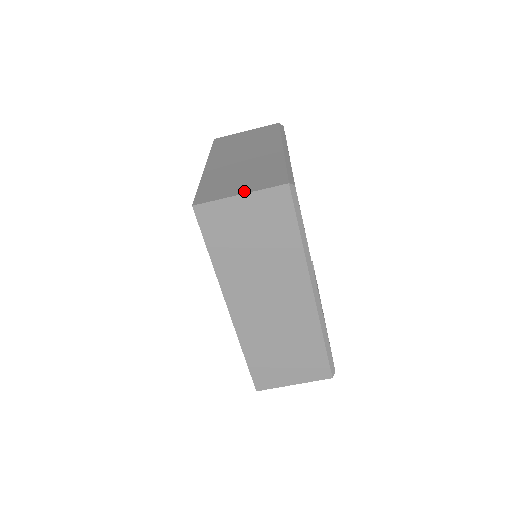
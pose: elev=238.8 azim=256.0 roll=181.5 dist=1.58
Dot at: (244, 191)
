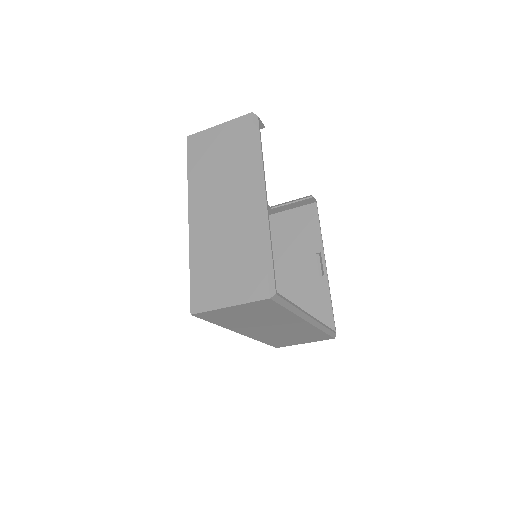
Dot at: (232, 301)
